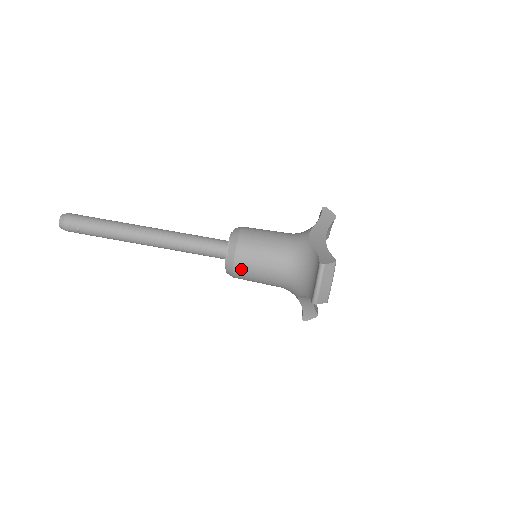
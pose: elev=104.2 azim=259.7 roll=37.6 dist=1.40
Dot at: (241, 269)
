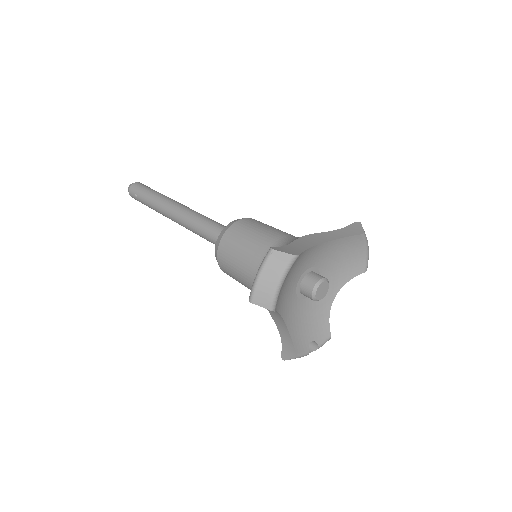
Dot at: (223, 256)
